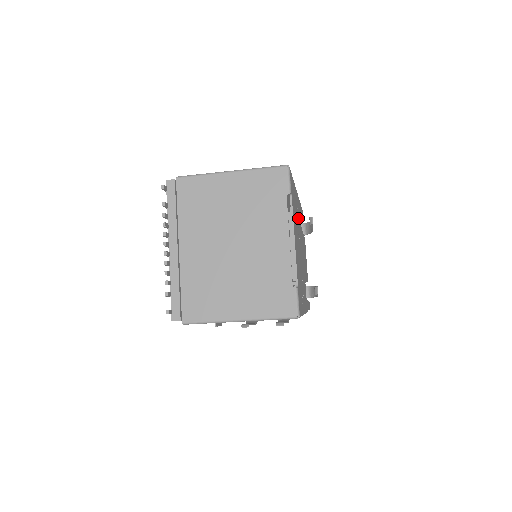
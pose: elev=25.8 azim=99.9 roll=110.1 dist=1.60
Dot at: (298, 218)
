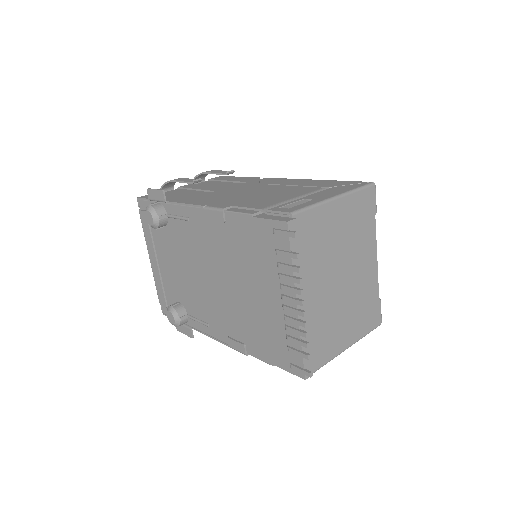
Dot at: occluded
